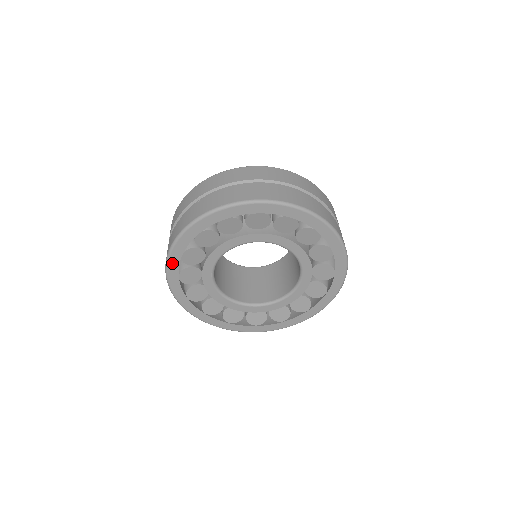
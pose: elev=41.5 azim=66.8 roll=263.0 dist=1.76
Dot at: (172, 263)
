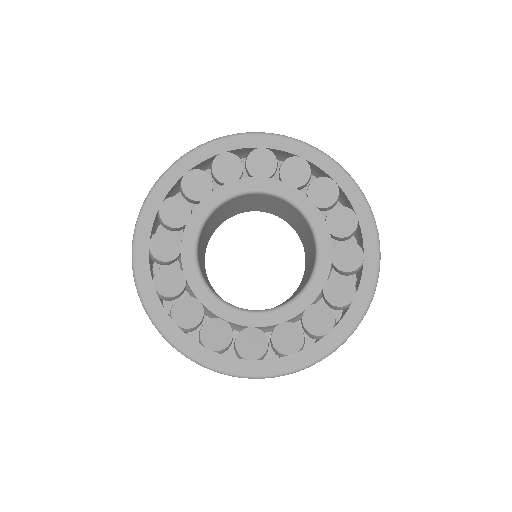
Dot at: (151, 305)
